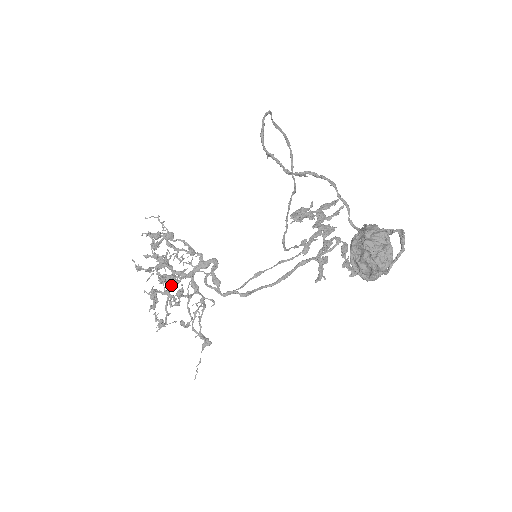
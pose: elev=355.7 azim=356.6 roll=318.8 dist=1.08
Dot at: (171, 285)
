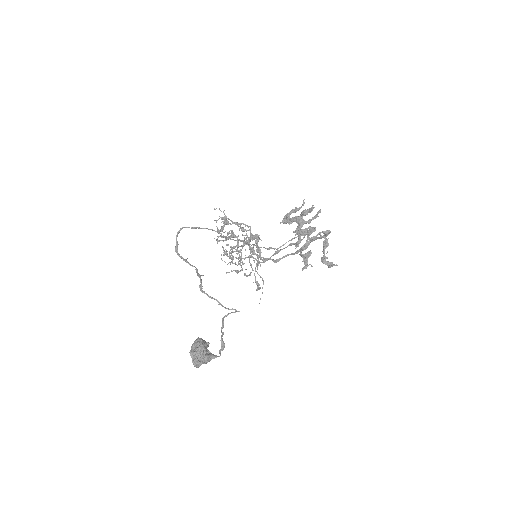
Dot at: (237, 250)
